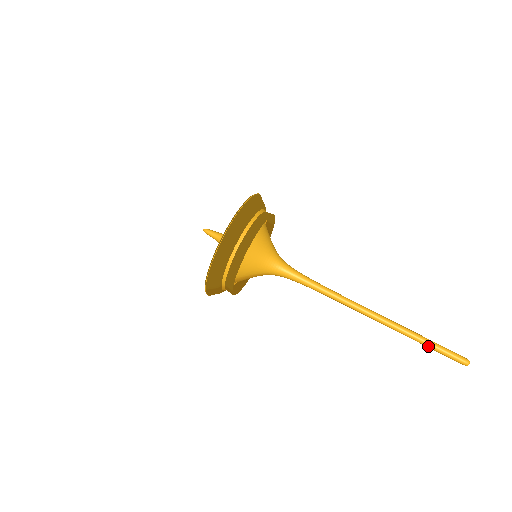
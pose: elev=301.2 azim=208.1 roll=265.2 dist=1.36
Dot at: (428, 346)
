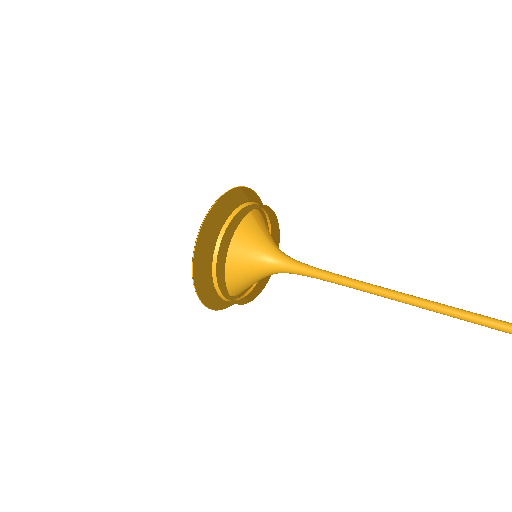
Dot at: occluded
